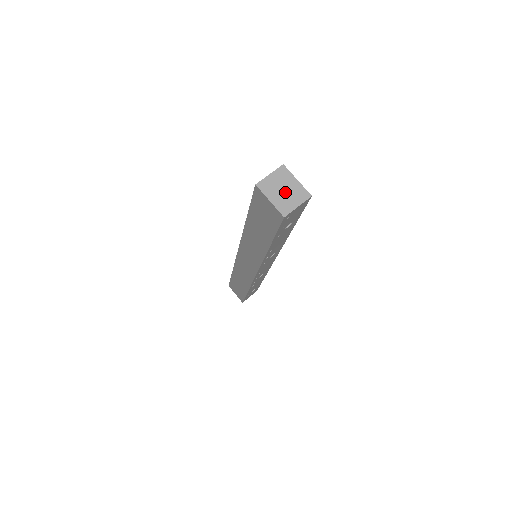
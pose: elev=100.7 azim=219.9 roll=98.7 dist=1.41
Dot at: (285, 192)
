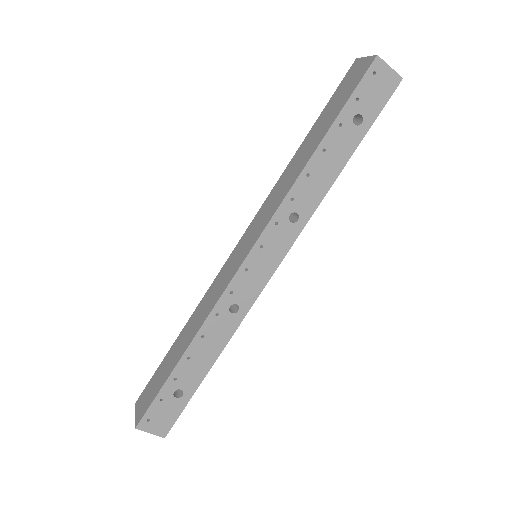
Dot at: occluded
